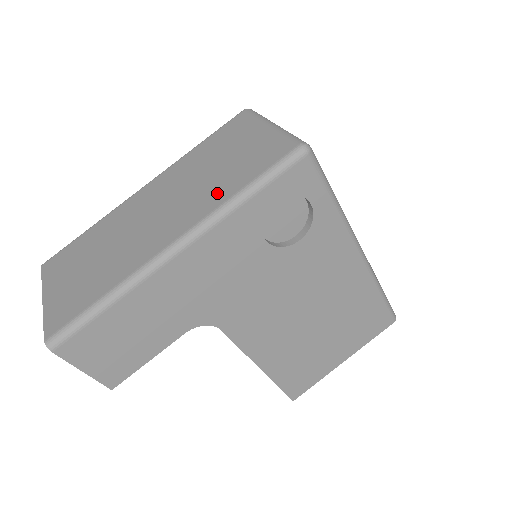
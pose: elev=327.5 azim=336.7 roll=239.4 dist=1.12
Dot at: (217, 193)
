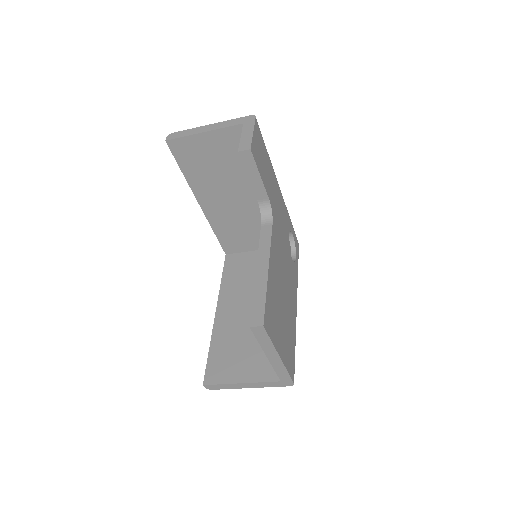
Dot at: occluded
